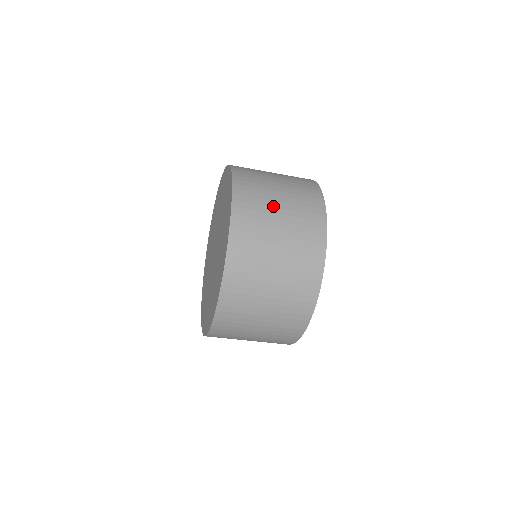
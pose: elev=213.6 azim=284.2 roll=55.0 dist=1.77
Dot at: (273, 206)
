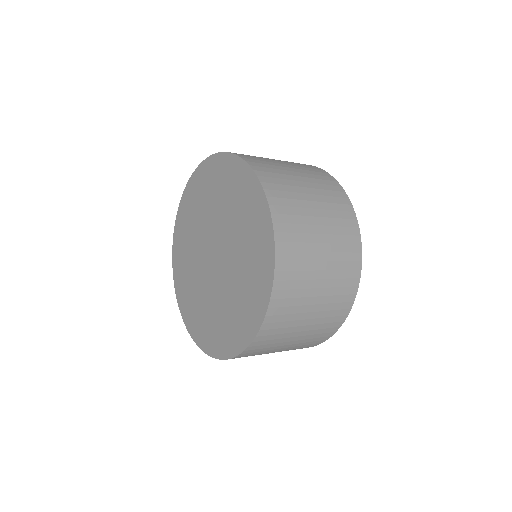
Dot at: (287, 342)
